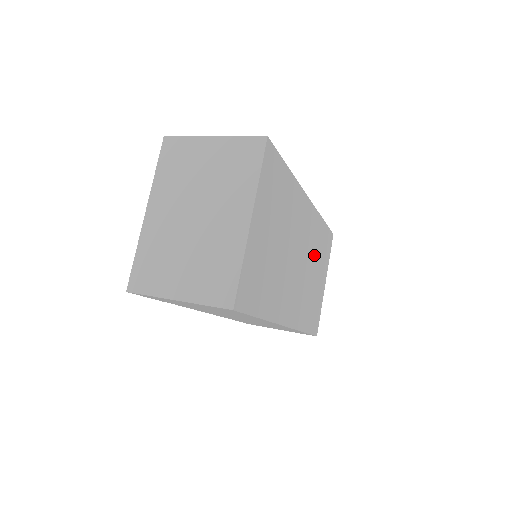
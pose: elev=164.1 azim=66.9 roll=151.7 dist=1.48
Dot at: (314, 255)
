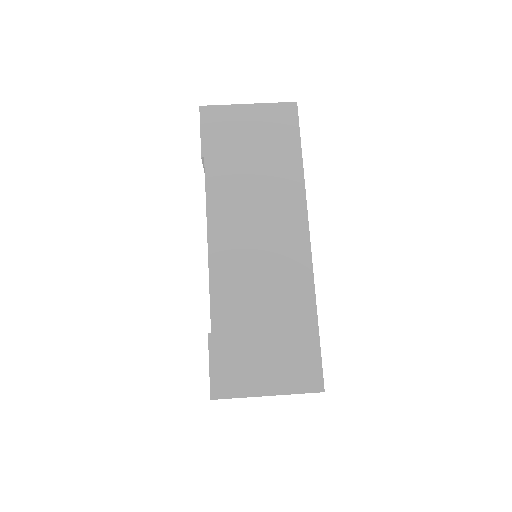
Dot at: occluded
